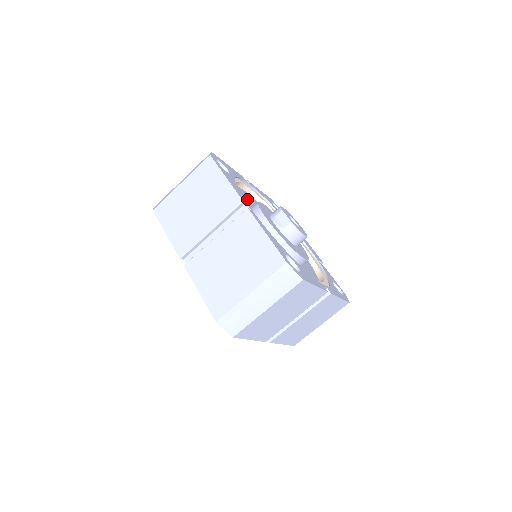
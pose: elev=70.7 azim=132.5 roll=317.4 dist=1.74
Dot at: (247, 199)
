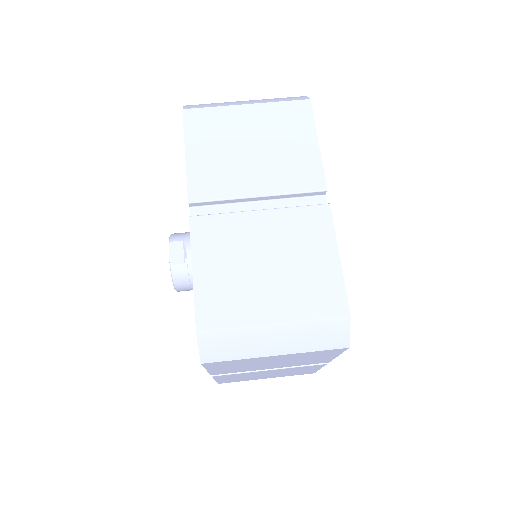
Dot at: occluded
